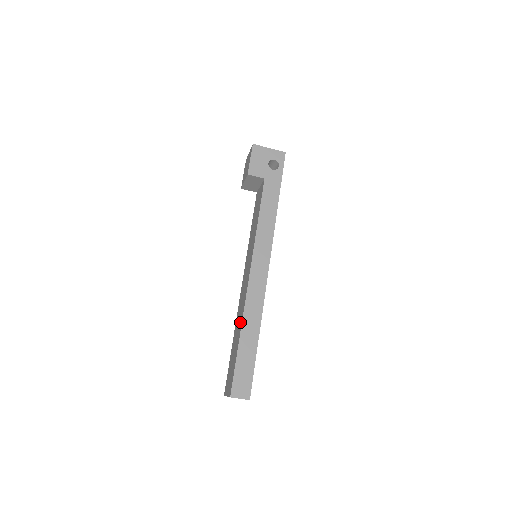
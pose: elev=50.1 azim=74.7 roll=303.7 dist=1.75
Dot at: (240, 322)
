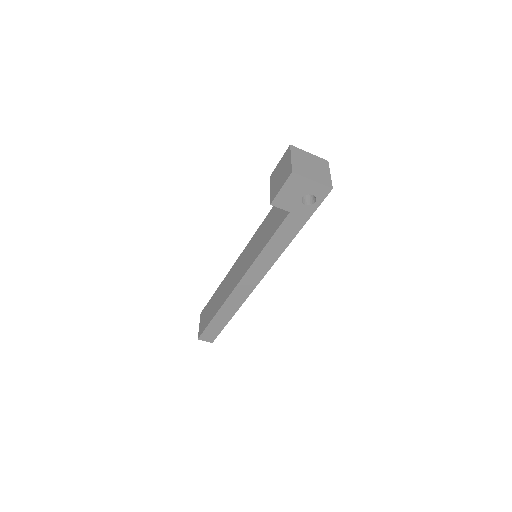
Dot at: (220, 302)
